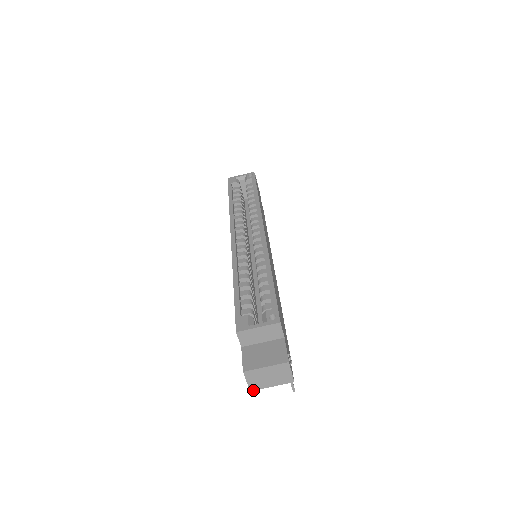
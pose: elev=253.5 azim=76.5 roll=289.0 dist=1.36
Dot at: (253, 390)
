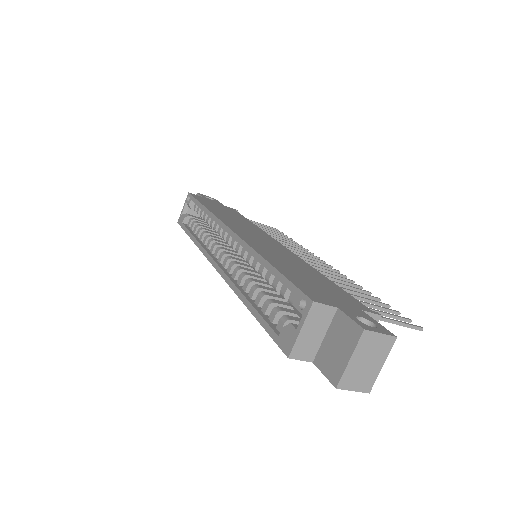
Dot at: (370, 389)
